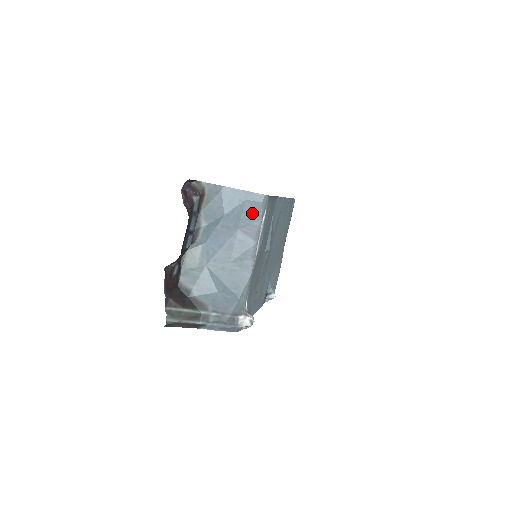
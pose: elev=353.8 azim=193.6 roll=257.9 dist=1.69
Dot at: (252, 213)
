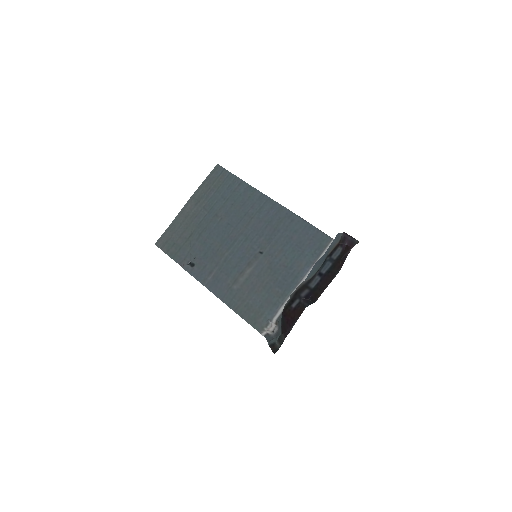
Dot at: occluded
